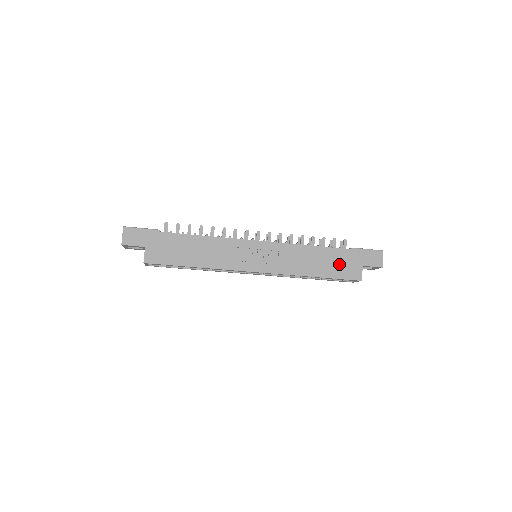
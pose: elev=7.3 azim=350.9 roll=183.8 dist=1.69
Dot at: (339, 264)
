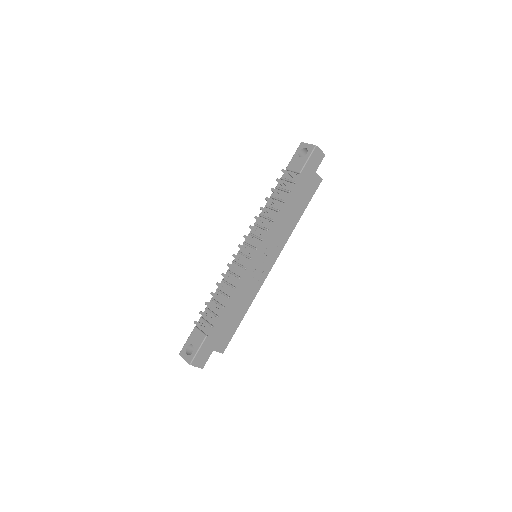
Dot at: (304, 193)
